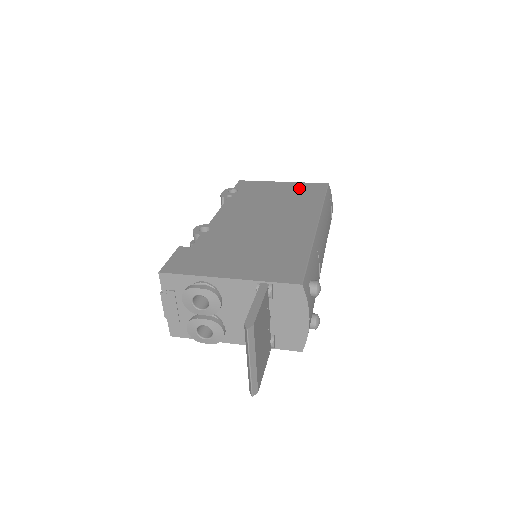
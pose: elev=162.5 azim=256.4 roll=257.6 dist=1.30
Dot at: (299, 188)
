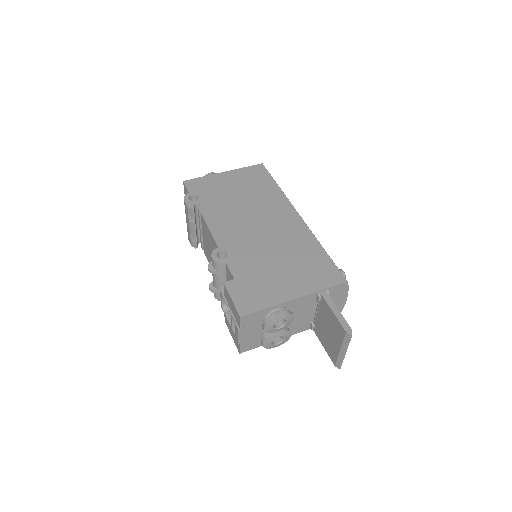
Dot at: (246, 177)
